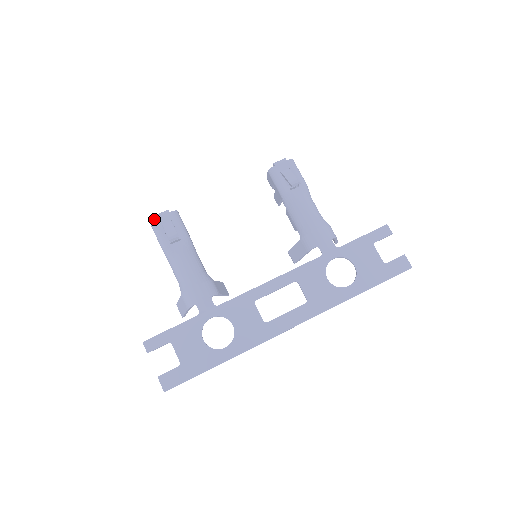
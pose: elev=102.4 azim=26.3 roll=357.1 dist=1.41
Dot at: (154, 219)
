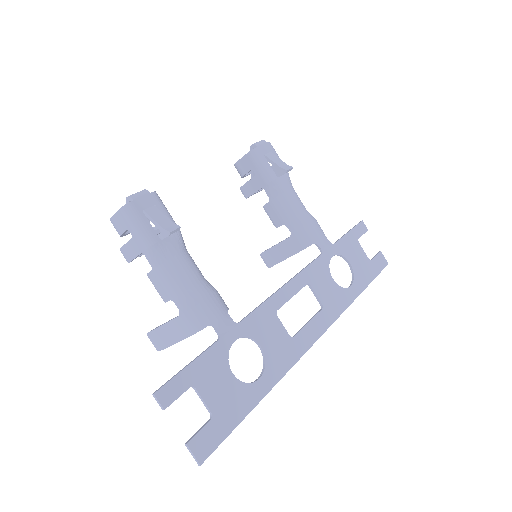
Dot at: (130, 202)
